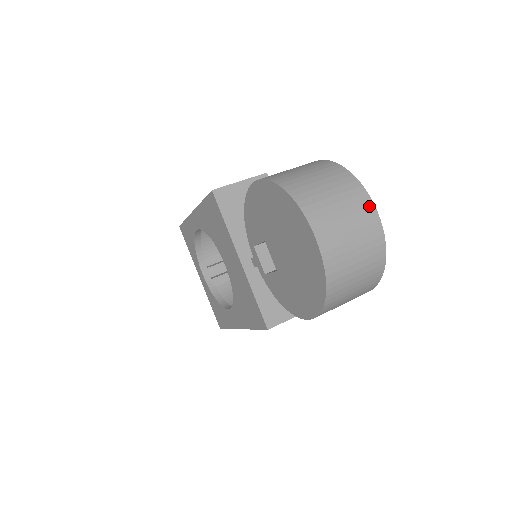
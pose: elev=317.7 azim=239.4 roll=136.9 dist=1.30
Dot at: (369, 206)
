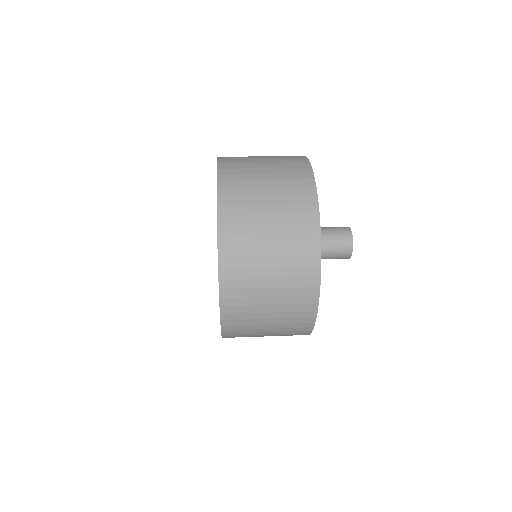
Dot at: (311, 222)
